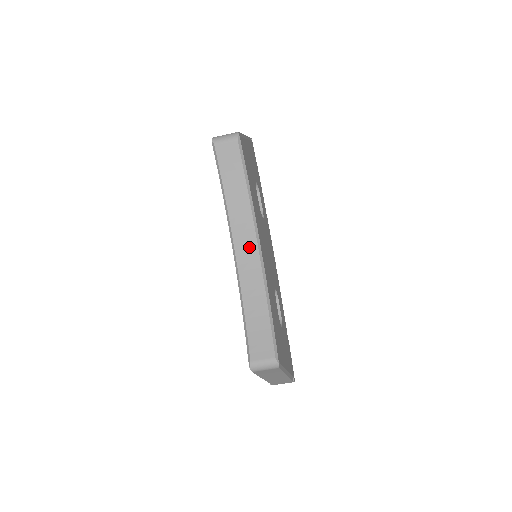
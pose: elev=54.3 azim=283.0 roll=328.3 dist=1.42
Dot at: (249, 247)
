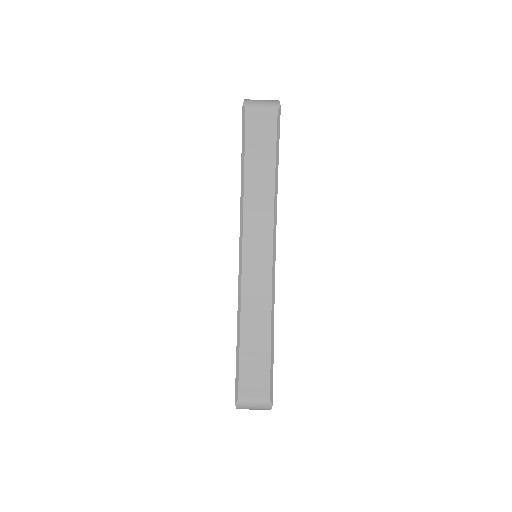
Dot at: (261, 252)
